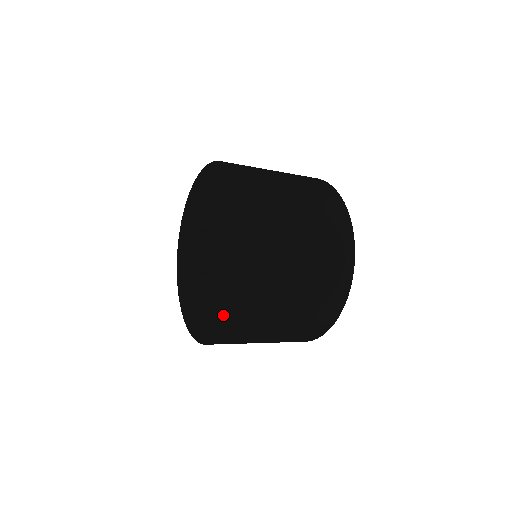
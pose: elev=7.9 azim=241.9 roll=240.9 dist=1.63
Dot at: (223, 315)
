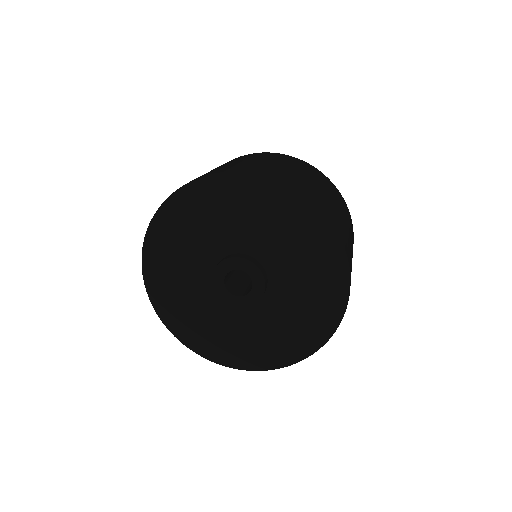
Dot at: (315, 333)
